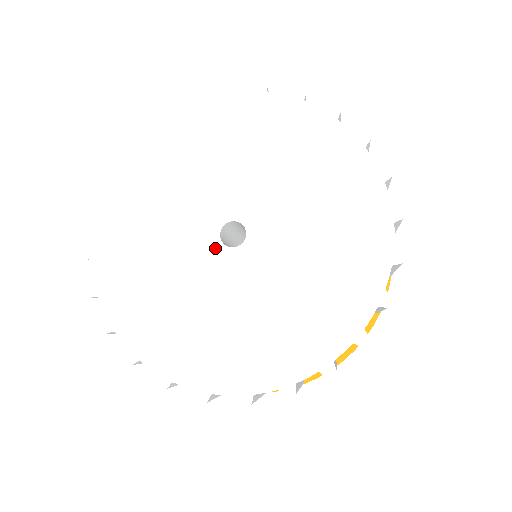
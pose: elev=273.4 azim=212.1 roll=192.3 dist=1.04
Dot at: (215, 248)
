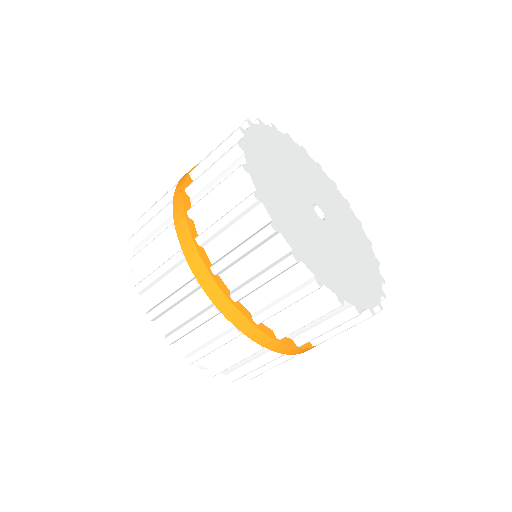
Dot at: (317, 217)
